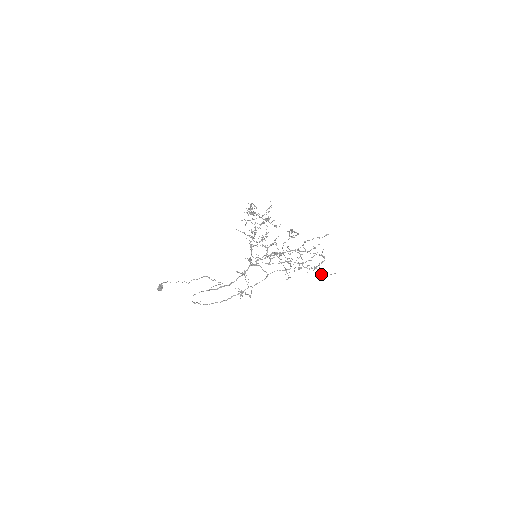
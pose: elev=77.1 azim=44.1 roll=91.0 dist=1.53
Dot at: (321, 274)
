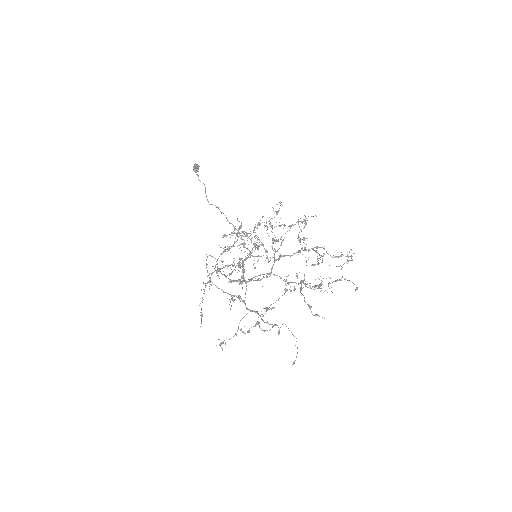
Dot at: occluded
